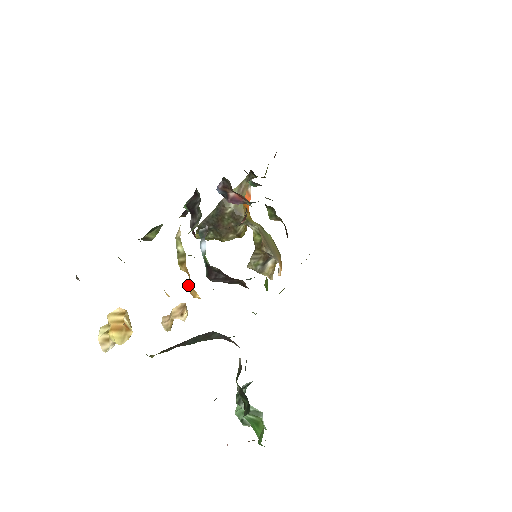
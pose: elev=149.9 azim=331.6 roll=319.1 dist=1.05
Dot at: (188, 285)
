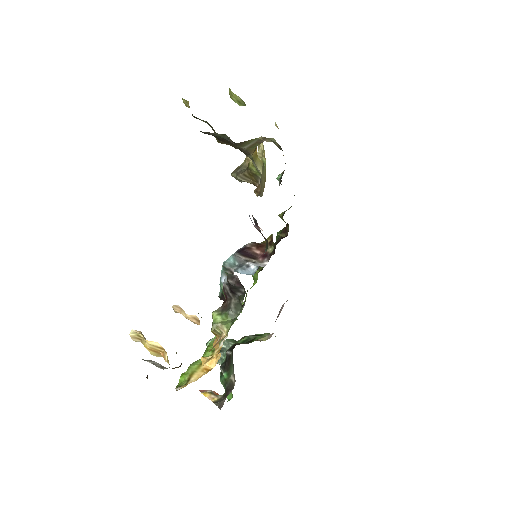
Dot at: (216, 351)
